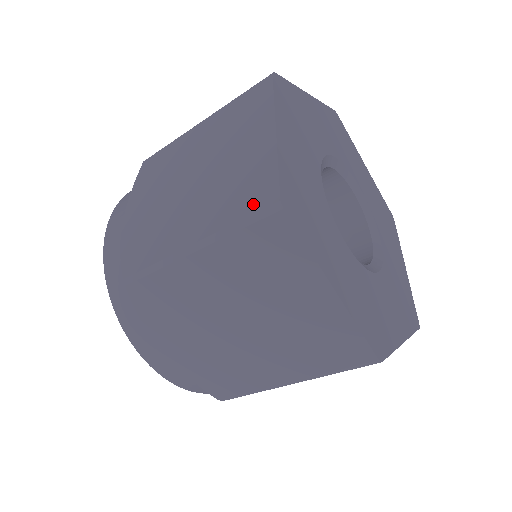
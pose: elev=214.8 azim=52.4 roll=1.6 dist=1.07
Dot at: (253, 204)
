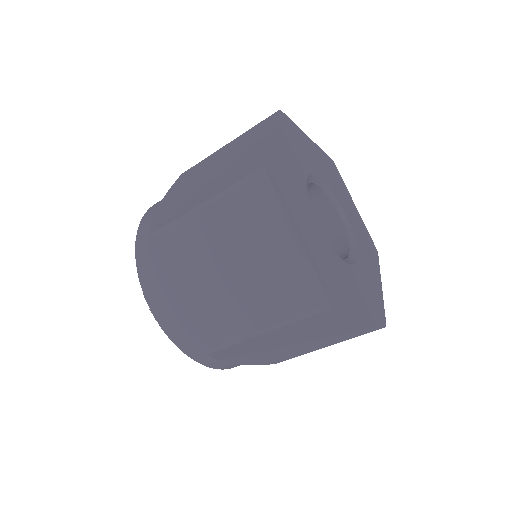
Dot at: (247, 172)
